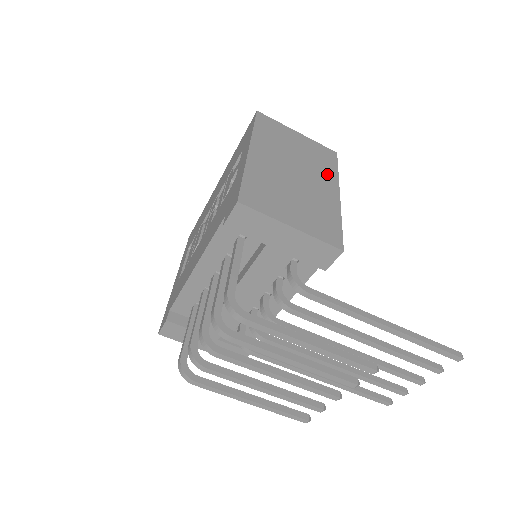
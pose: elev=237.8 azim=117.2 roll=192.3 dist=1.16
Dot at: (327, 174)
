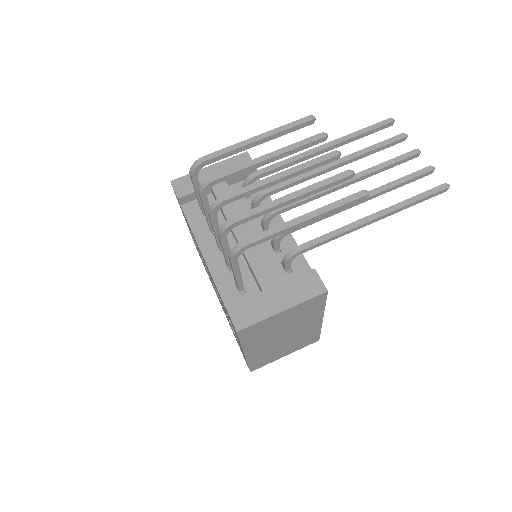
Dot at: occluded
